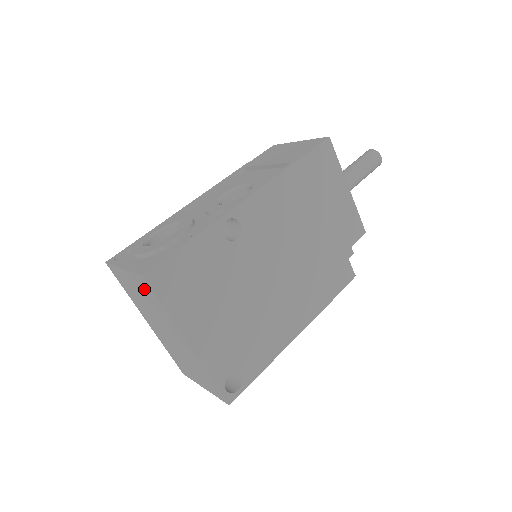
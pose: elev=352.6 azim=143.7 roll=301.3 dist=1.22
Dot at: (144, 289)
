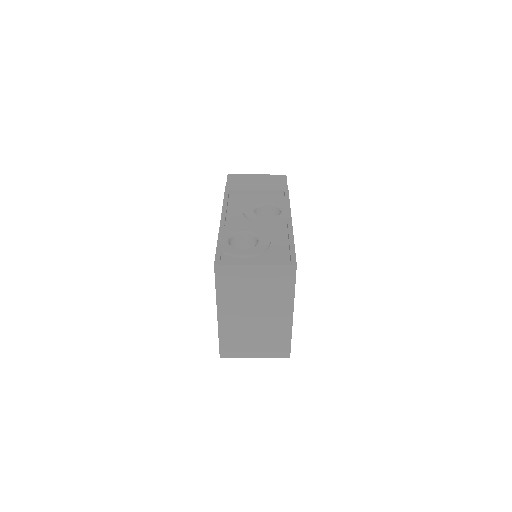
Dot at: (277, 278)
